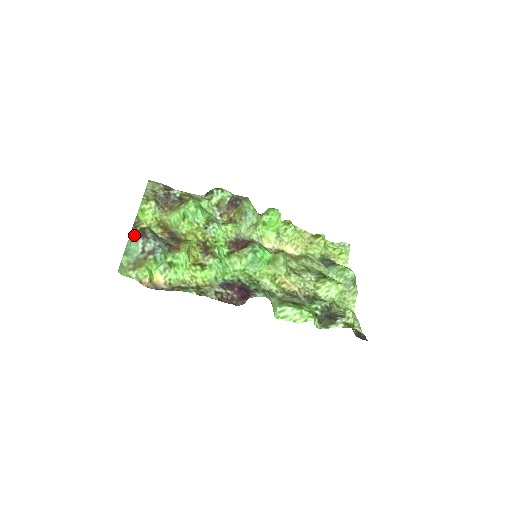
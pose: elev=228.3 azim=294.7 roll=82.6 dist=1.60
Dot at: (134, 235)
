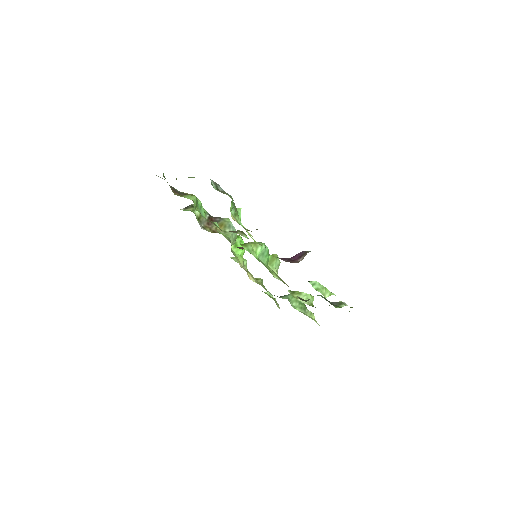
Dot at: occluded
